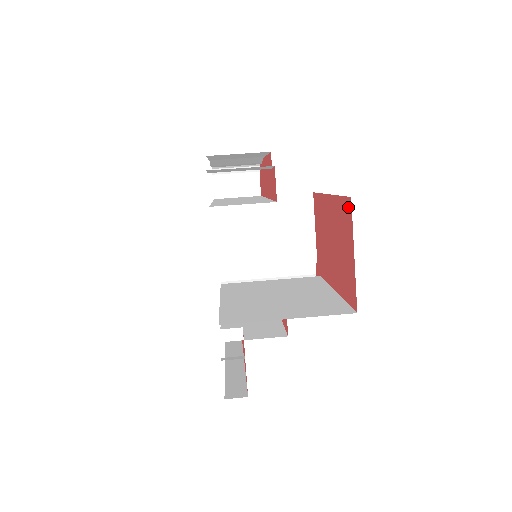
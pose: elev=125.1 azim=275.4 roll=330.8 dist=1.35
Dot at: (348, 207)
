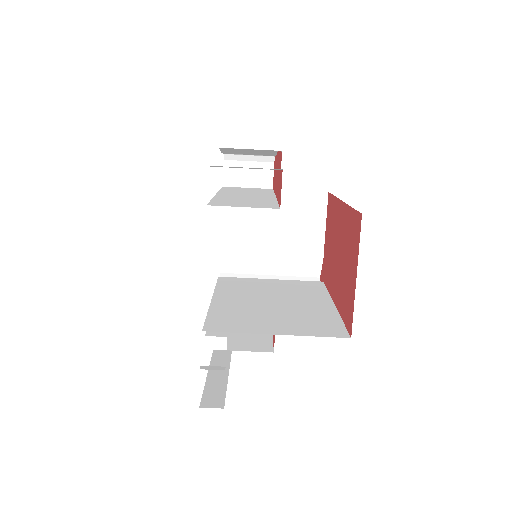
Dot at: (358, 223)
